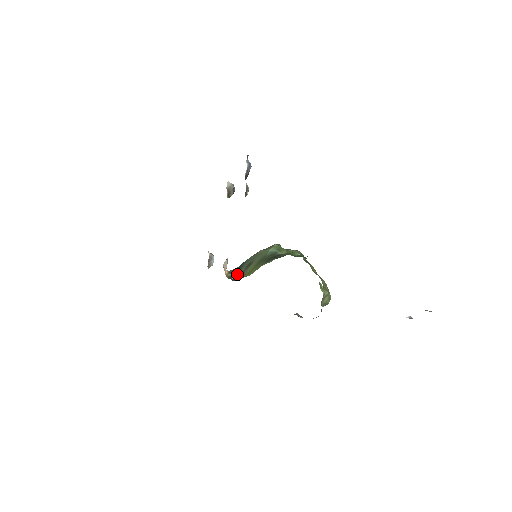
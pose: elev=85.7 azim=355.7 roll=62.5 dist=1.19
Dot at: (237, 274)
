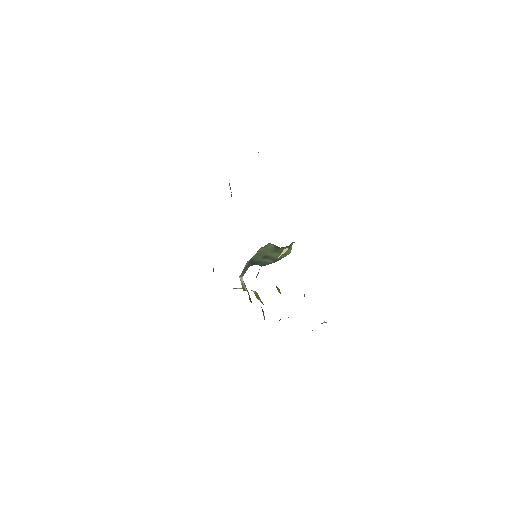
Dot at: (286, 250)
